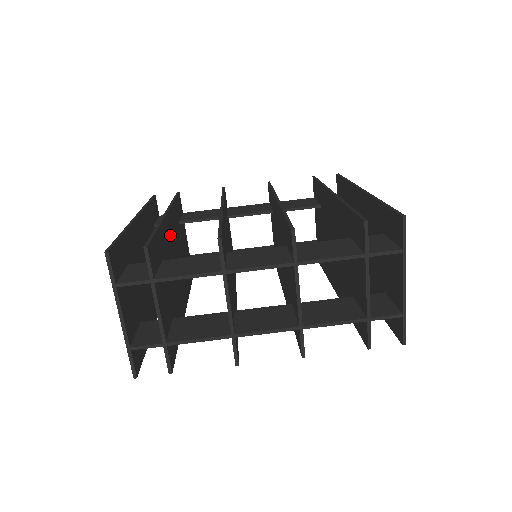
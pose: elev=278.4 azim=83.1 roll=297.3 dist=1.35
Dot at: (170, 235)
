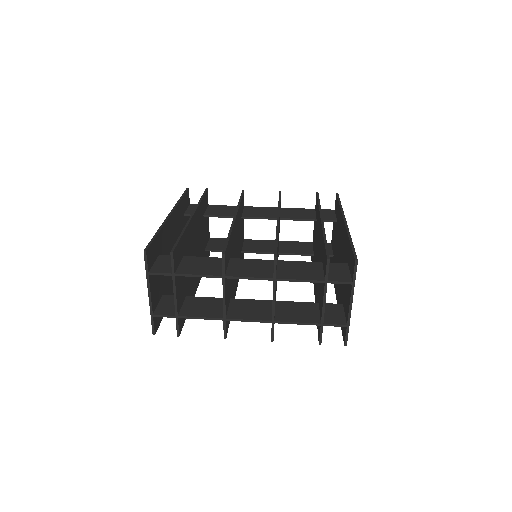
Dot at: (193, 231)
